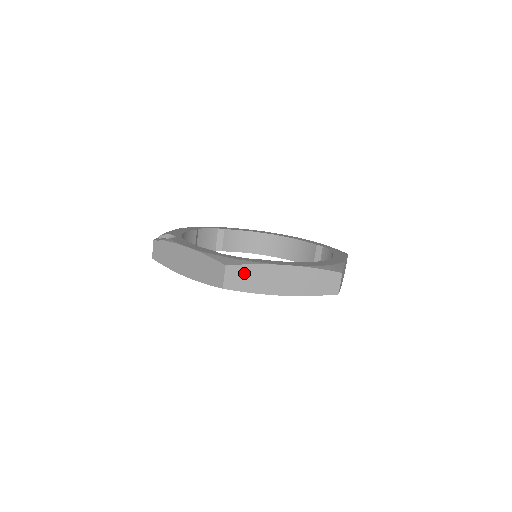
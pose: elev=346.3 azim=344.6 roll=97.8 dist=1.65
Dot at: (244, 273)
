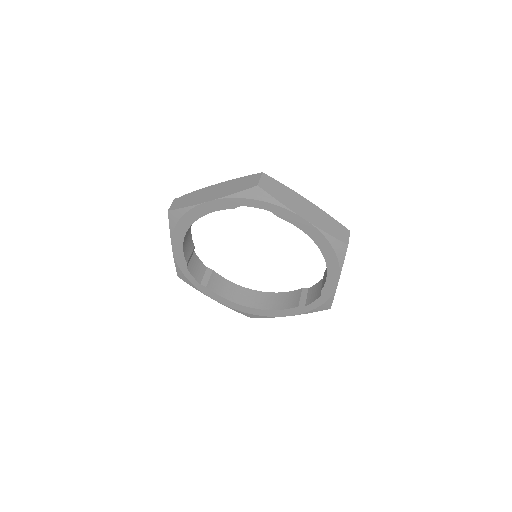
Dot at: (276, 186)
